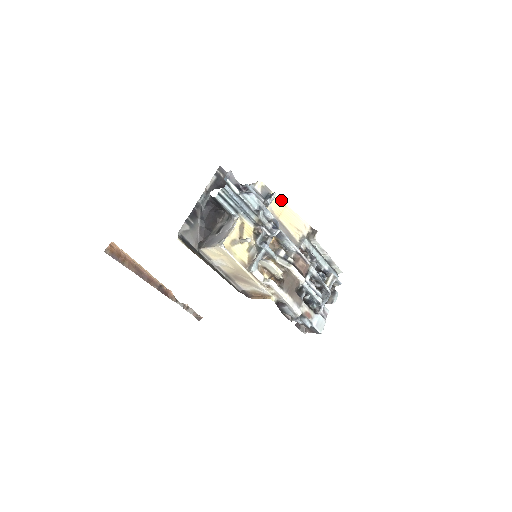
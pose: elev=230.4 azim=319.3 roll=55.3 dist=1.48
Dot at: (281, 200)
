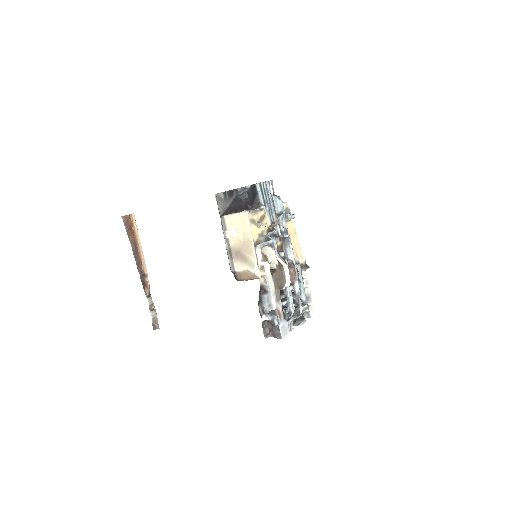
Dot at: occluded
